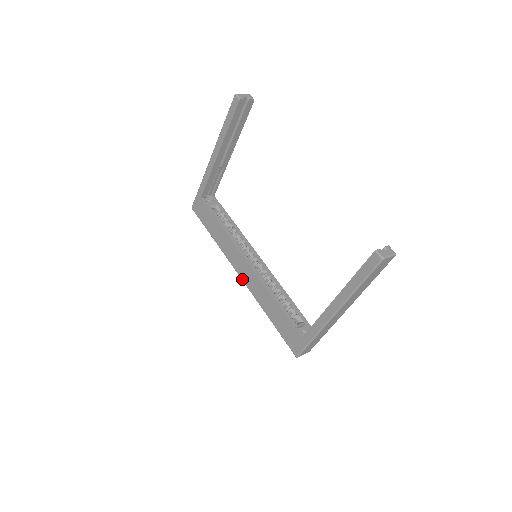
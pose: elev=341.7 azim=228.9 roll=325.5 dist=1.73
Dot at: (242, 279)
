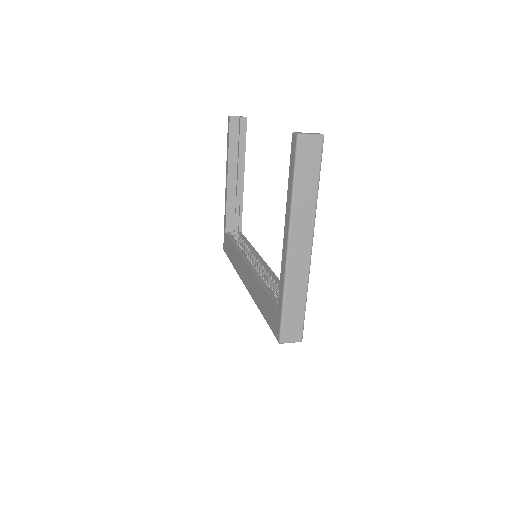
Dot at: (246, 287)
